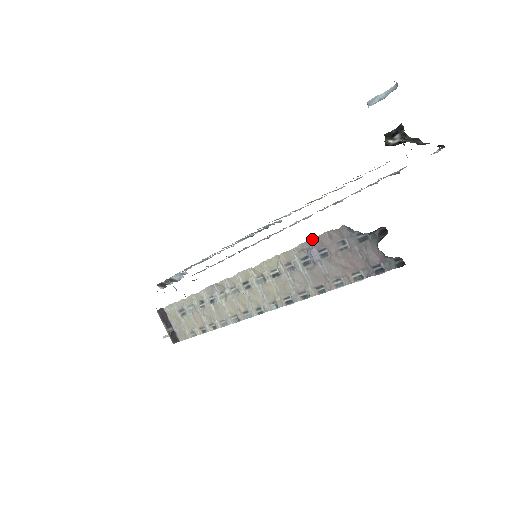
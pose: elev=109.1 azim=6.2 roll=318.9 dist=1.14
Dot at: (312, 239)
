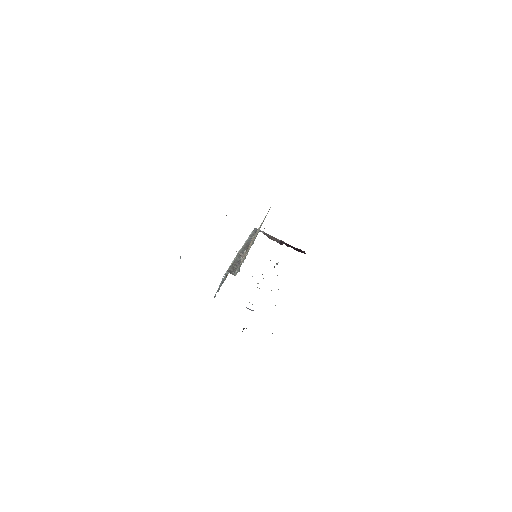
Dot at: occluded
